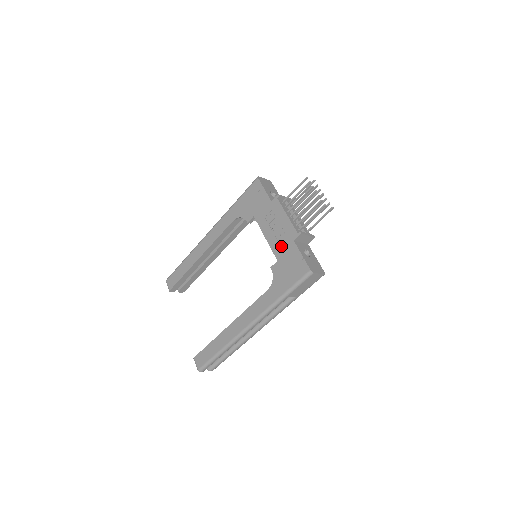
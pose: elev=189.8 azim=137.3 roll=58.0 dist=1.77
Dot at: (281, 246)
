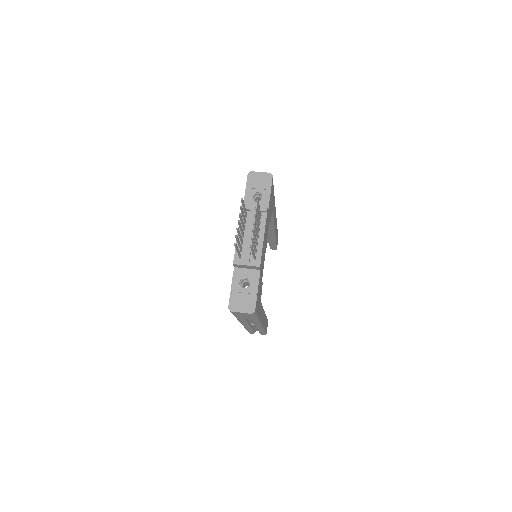
Dot at: occluded
